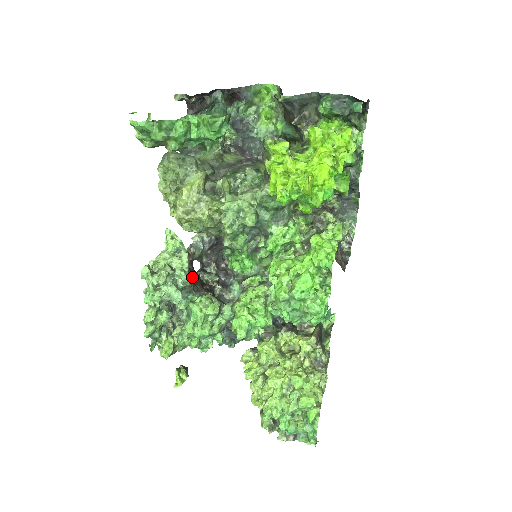
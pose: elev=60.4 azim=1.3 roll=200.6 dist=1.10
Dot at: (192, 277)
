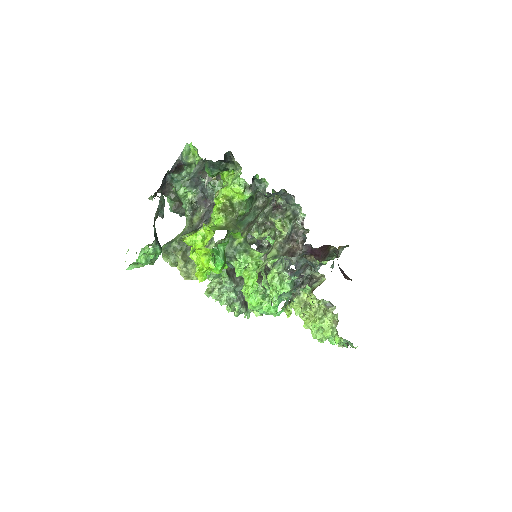
Dot at: occluded
